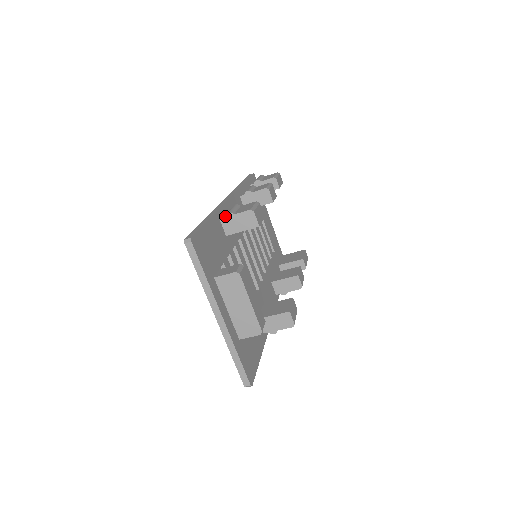
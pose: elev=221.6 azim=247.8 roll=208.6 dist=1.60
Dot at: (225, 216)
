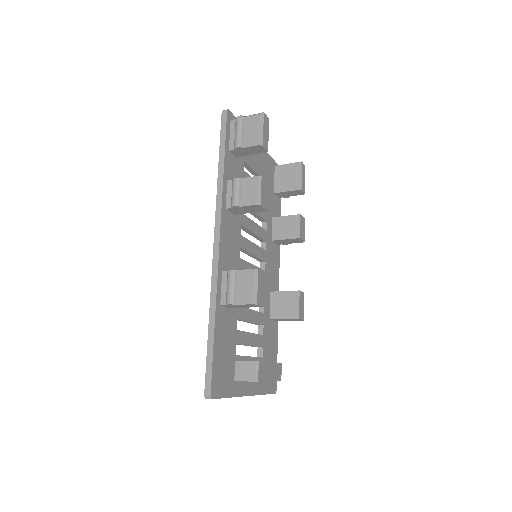
Dot at: (226, 305)
